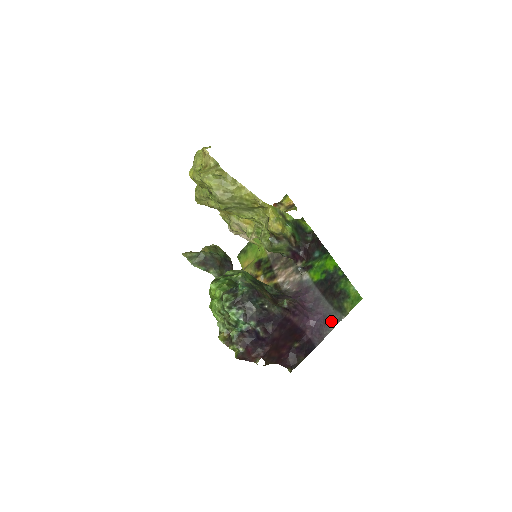
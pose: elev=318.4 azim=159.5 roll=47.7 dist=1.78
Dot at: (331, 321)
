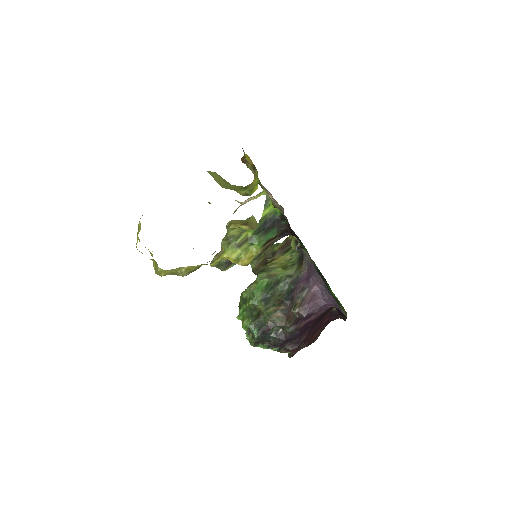
Dot at: occluded
